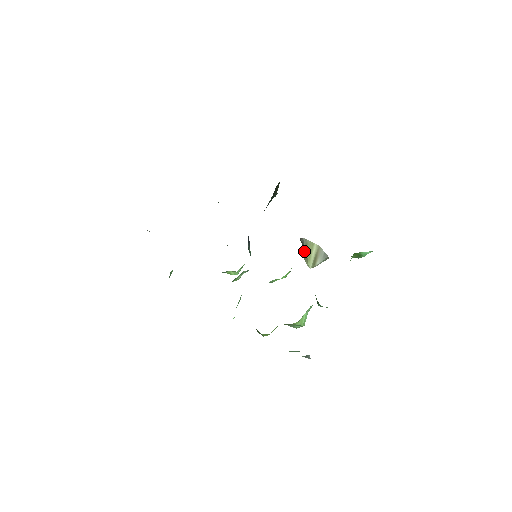
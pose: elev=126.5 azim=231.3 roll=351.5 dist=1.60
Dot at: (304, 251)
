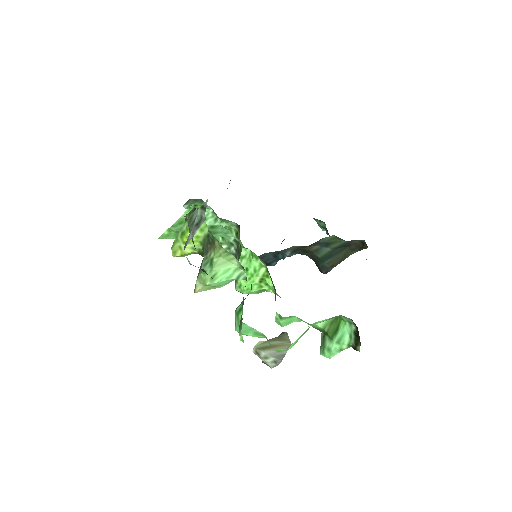
Dot at: occluded
